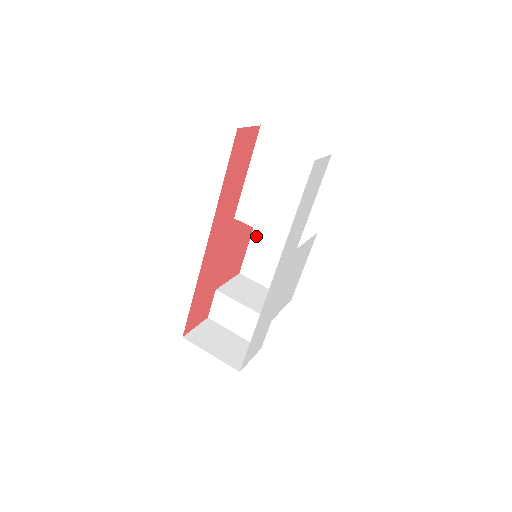
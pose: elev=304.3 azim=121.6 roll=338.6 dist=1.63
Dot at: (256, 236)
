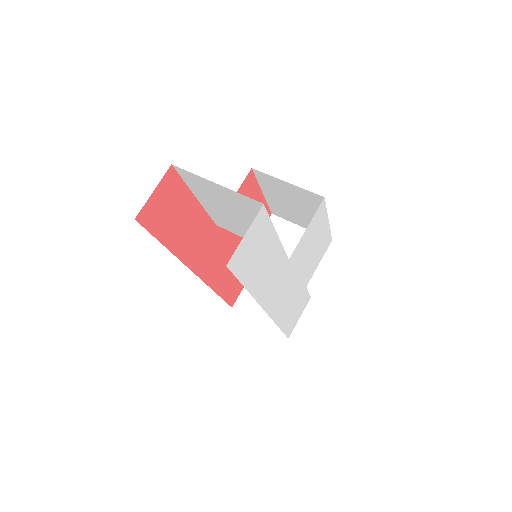
Dot at: (266, 190)
